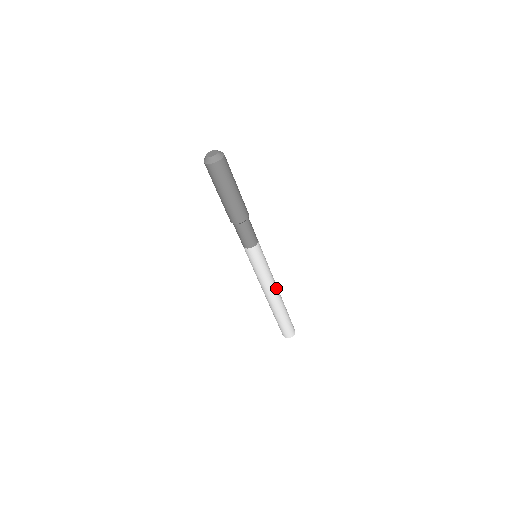
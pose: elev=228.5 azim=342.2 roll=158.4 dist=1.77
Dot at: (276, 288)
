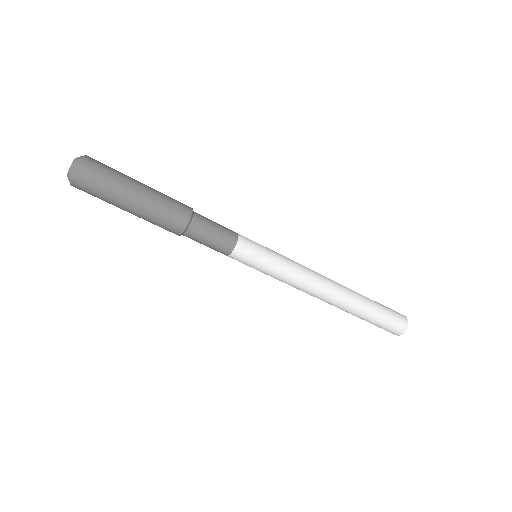
Dot at: (321, 275)
